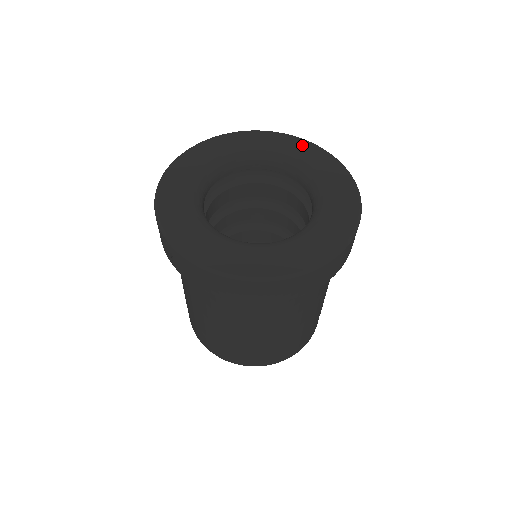
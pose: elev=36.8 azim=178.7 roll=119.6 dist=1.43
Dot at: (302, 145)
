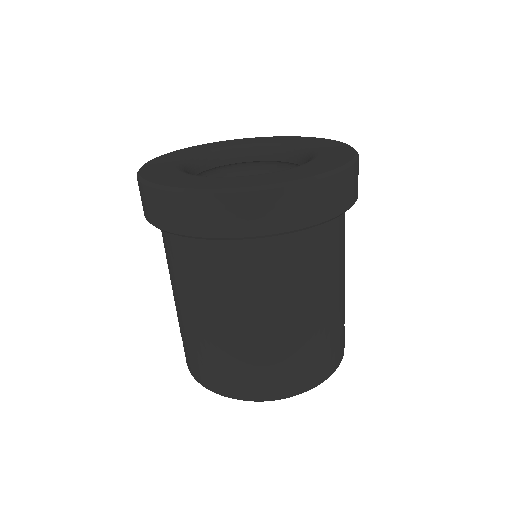
Dot at: (312, 139)
